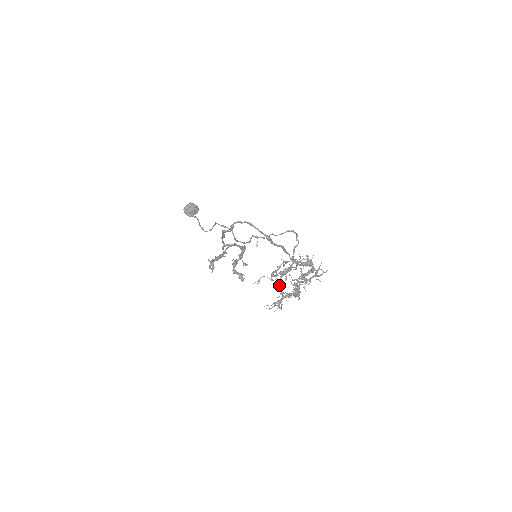
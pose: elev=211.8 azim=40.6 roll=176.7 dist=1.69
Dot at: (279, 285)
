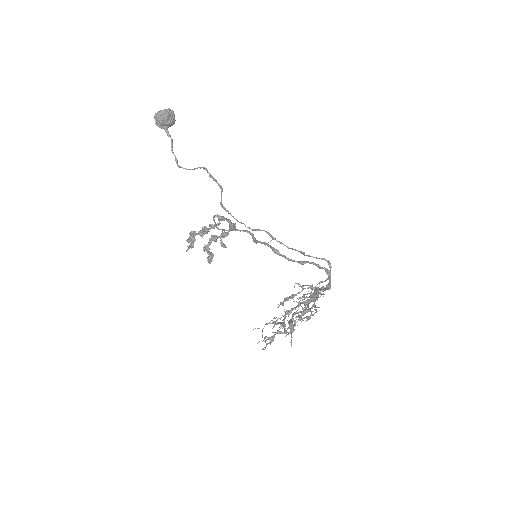
Dot at: (290, 327)
